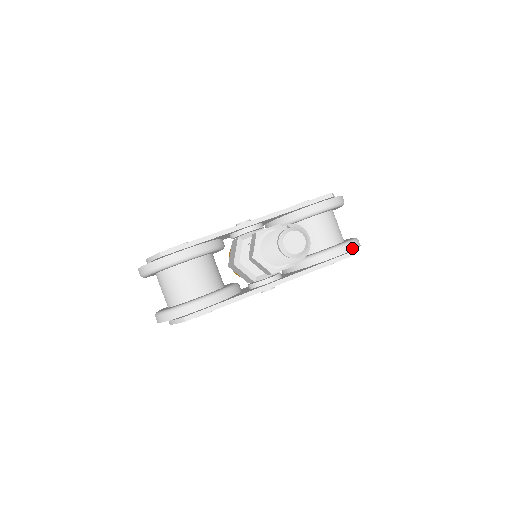
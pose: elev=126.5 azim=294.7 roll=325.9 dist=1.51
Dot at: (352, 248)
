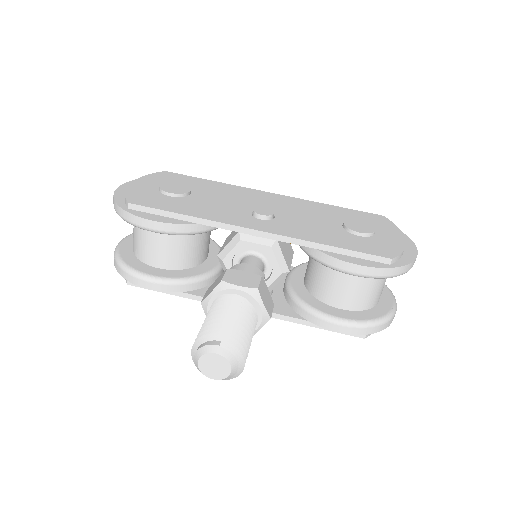
Dot at: (366, 332)
